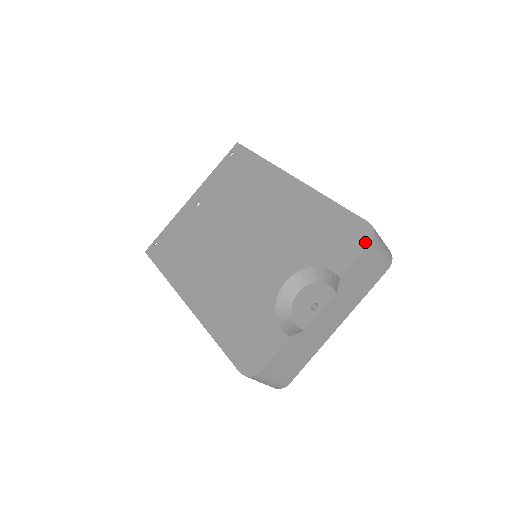
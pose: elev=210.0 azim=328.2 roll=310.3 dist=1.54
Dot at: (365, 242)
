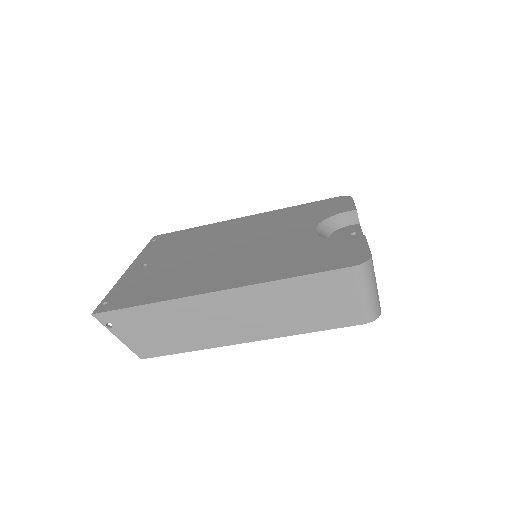
Dot at: (348, 199)
